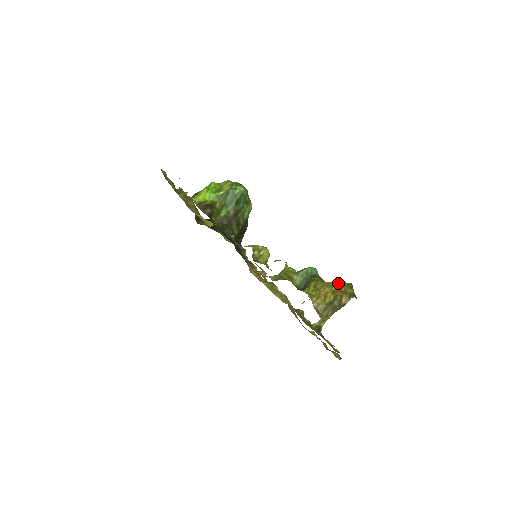
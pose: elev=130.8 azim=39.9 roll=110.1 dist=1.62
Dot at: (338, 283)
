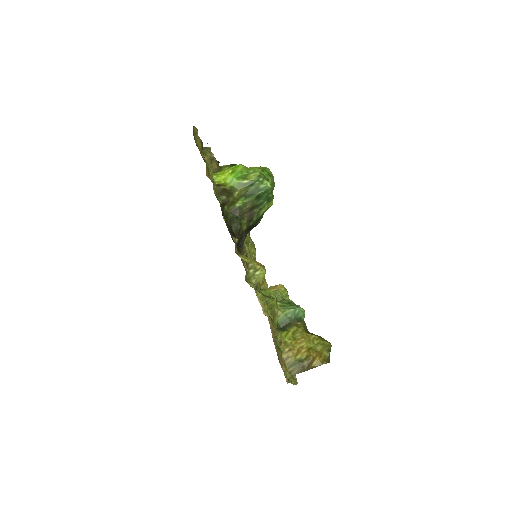
Dot at: (318, 339)
